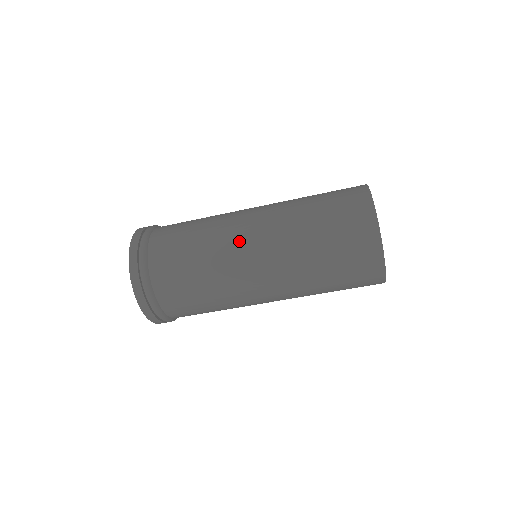
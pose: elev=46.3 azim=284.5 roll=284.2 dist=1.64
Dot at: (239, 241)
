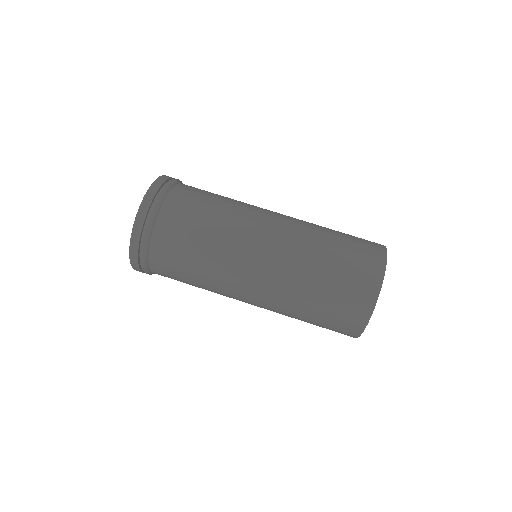
Dot at: (265, 209)
